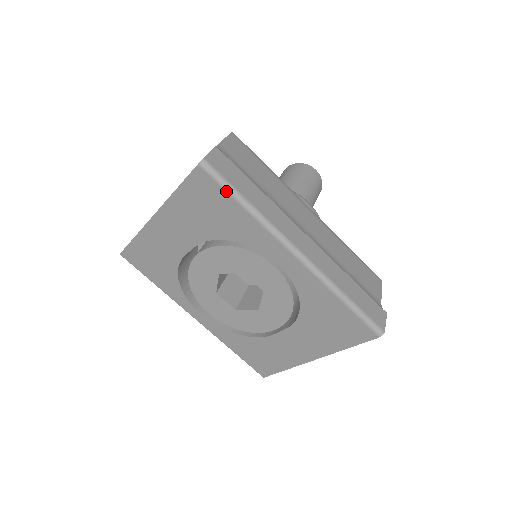
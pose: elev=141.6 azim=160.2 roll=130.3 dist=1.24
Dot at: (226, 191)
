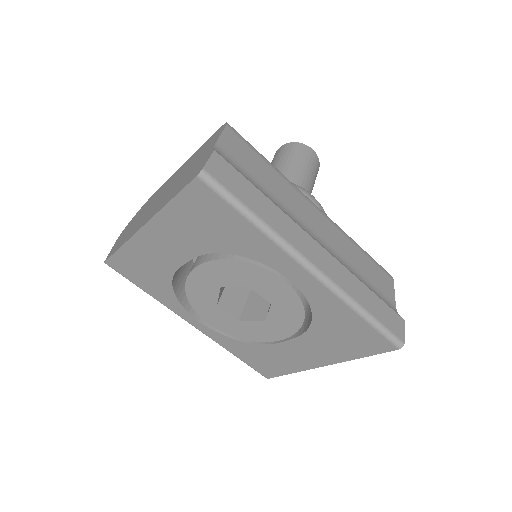
Dot at: (230, 205)
